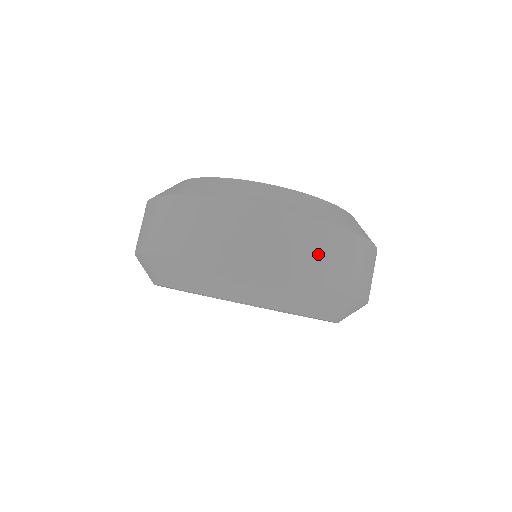
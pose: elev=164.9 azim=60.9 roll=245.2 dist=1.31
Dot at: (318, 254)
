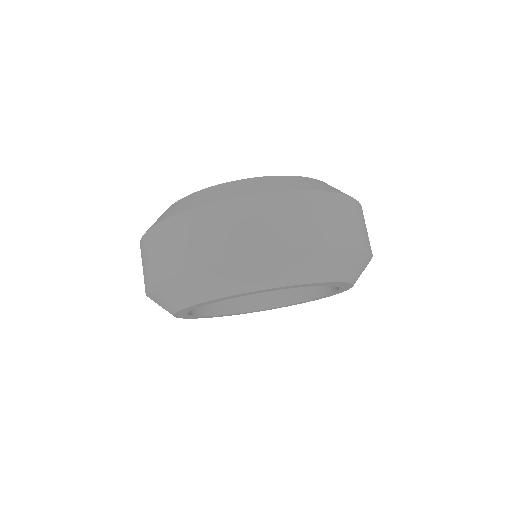
Dot at: (366, 230)
